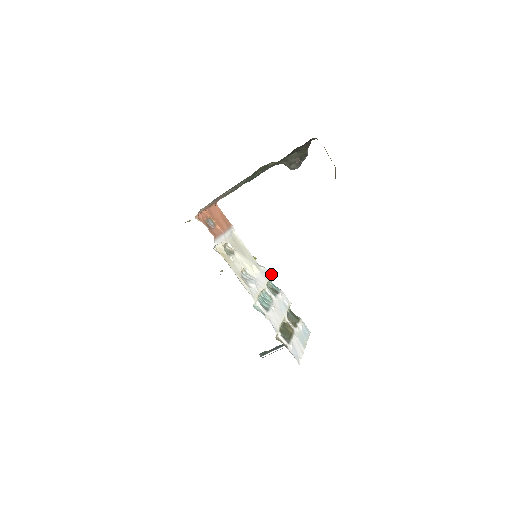
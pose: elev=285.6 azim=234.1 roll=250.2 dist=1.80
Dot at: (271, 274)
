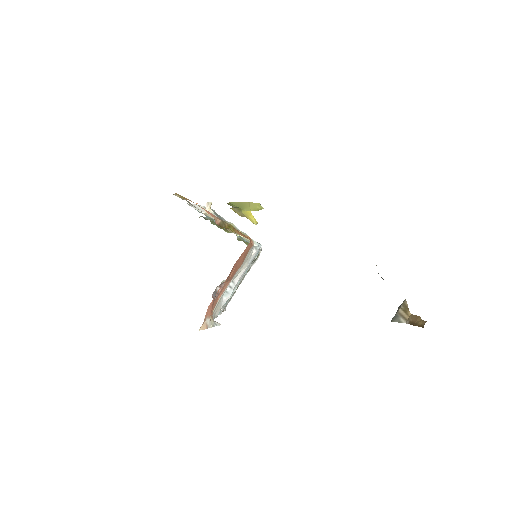
Dot at: occluded
